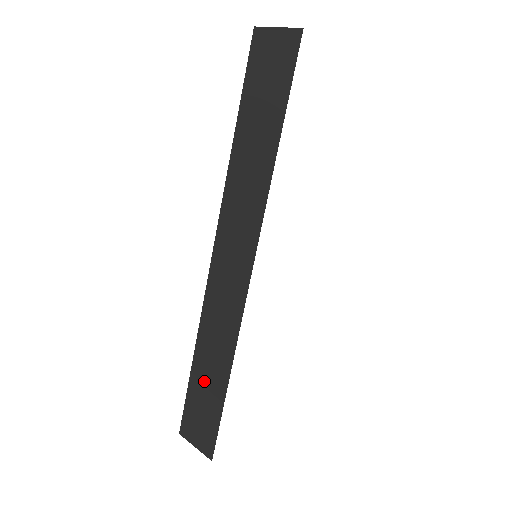
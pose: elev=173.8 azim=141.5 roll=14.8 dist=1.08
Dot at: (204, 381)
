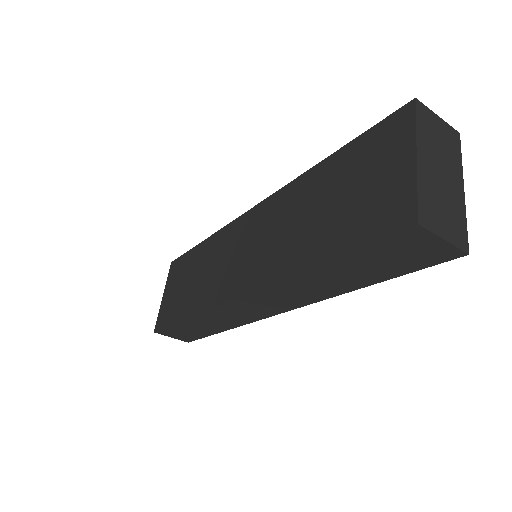
Dot at: (194, 327)
